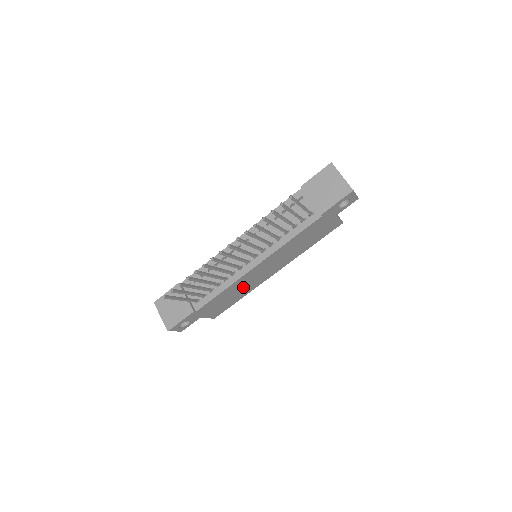
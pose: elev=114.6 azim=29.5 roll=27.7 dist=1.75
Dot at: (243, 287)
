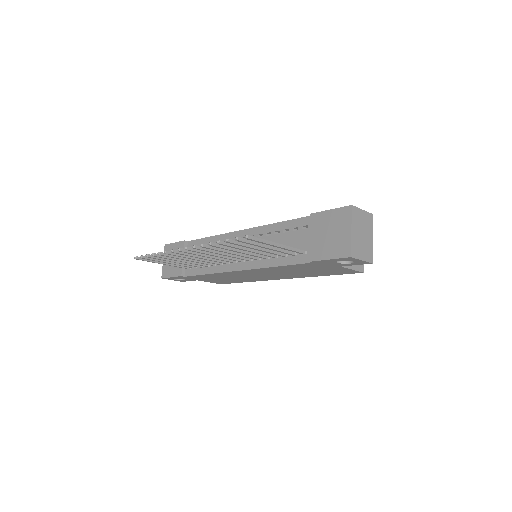
Dot at: (238, 277)
